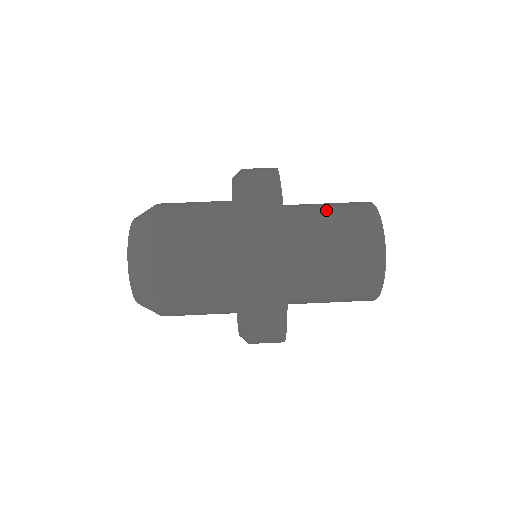
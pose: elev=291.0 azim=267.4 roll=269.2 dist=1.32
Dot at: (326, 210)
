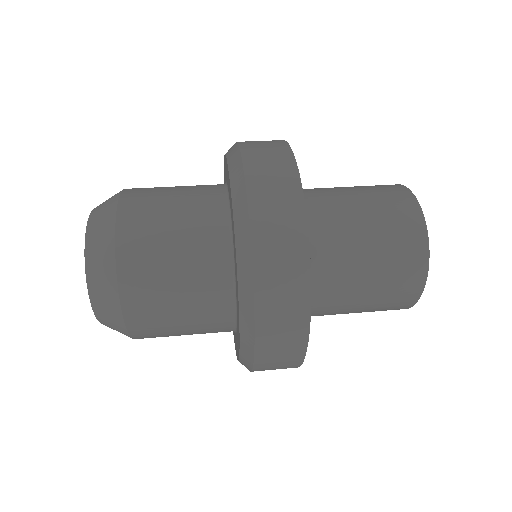
Dot at: (340, 187)
